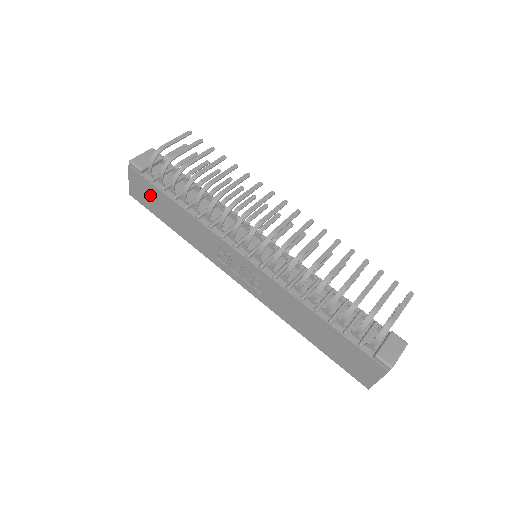
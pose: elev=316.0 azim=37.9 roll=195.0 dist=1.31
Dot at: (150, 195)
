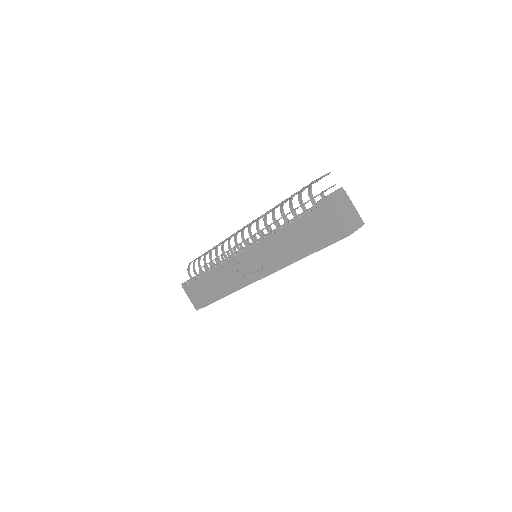
Dot at: (199, 291)
